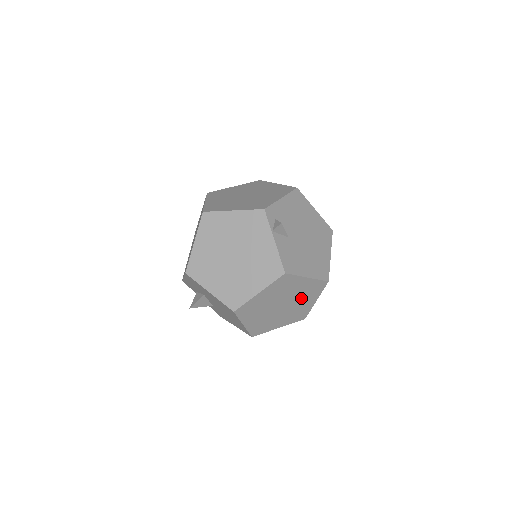
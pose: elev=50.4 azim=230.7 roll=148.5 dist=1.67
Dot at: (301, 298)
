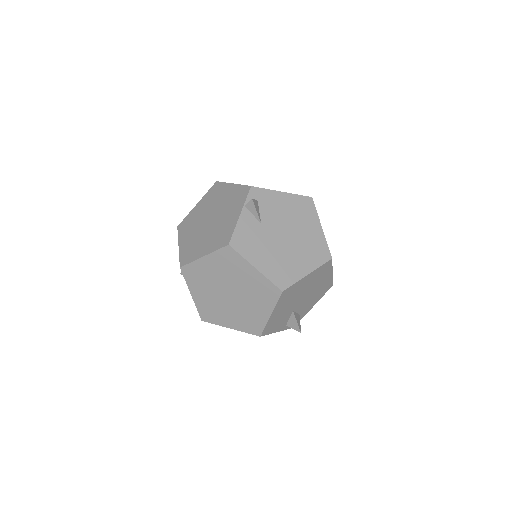
Dot at: (252, 297)
